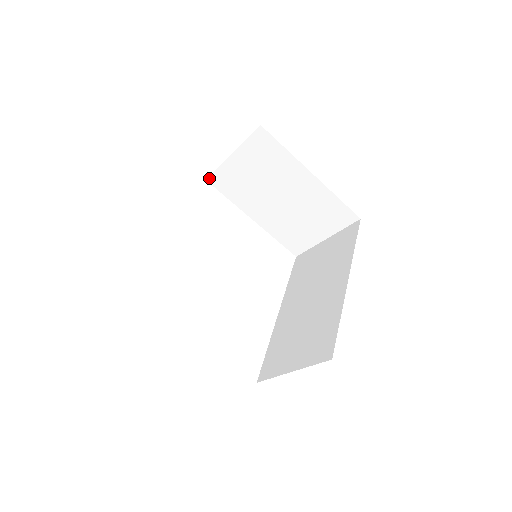
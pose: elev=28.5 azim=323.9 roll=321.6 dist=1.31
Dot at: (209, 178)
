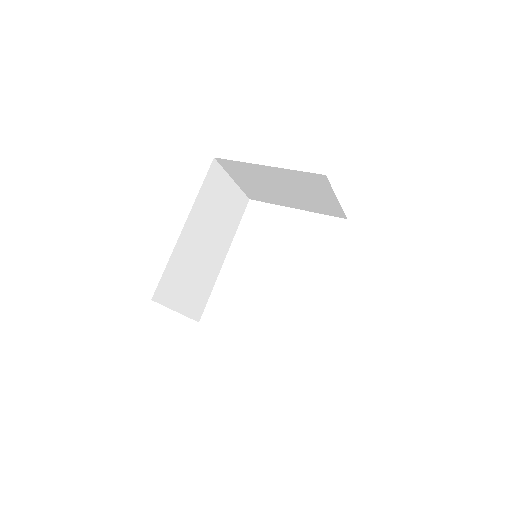
Dot at: (249, 197)
